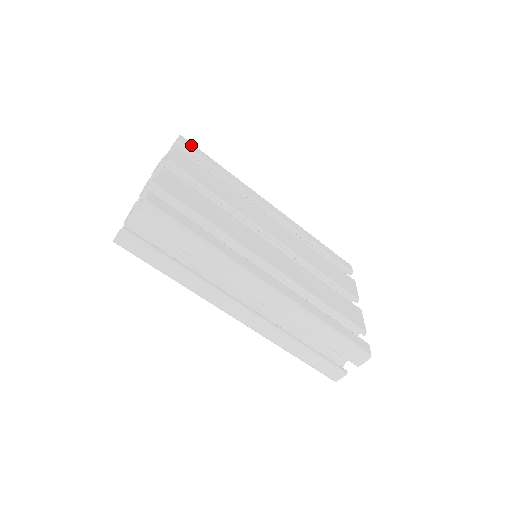
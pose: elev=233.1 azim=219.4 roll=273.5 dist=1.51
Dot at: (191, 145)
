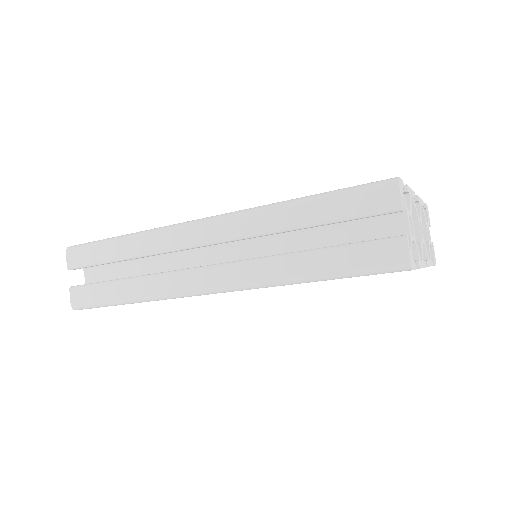
Dot at: occluded
